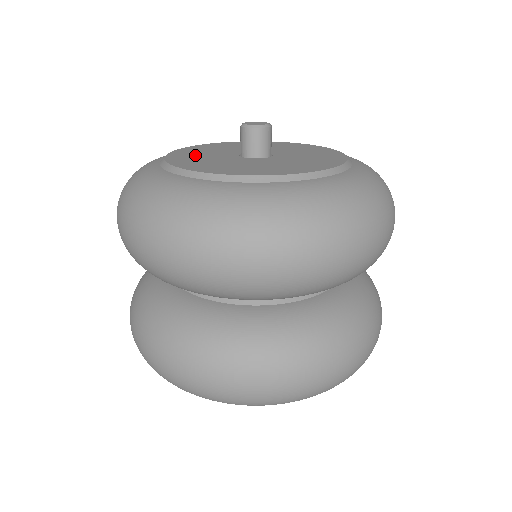
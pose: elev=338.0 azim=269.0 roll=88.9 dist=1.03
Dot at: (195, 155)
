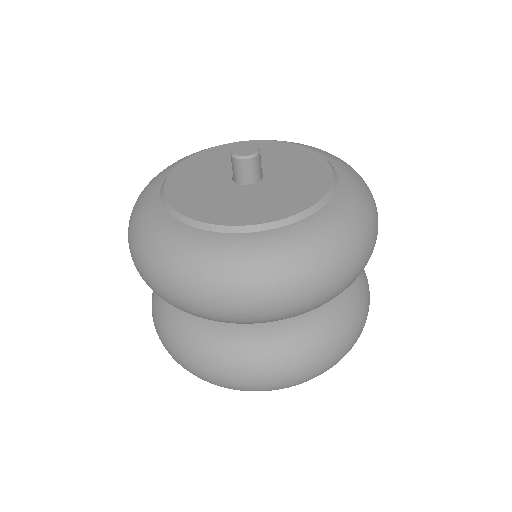
Dot at: (210, 161)
